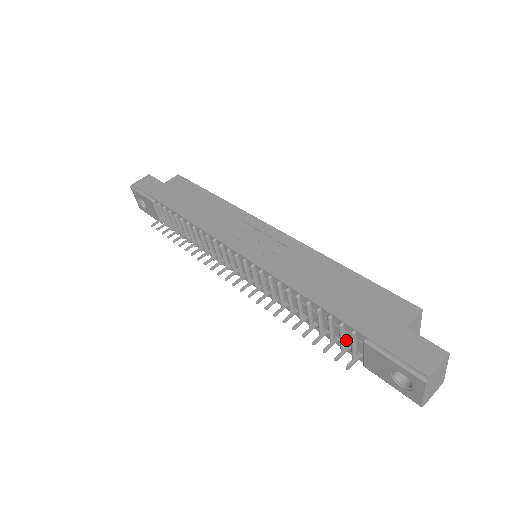
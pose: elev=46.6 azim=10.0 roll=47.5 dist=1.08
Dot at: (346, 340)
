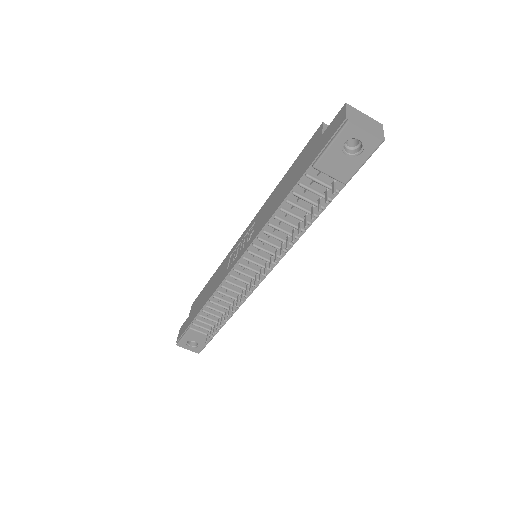
Dot at: (320, 191)
